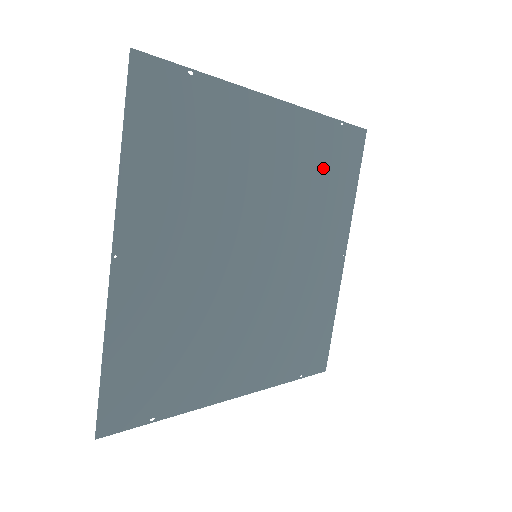
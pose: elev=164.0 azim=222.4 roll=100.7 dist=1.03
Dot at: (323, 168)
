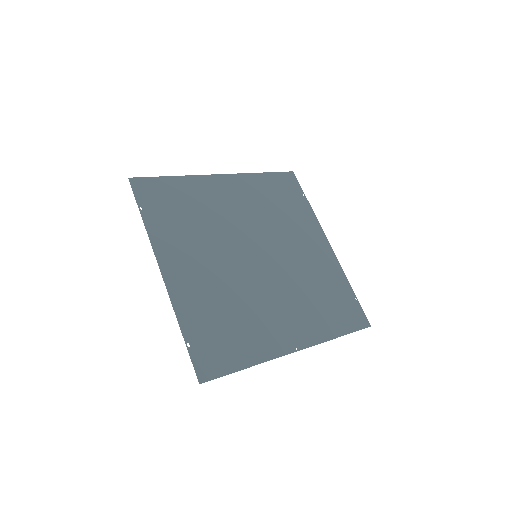
Dot at: (327, 293)
